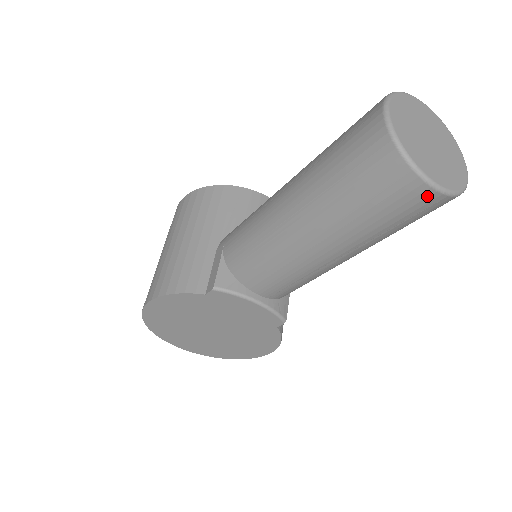
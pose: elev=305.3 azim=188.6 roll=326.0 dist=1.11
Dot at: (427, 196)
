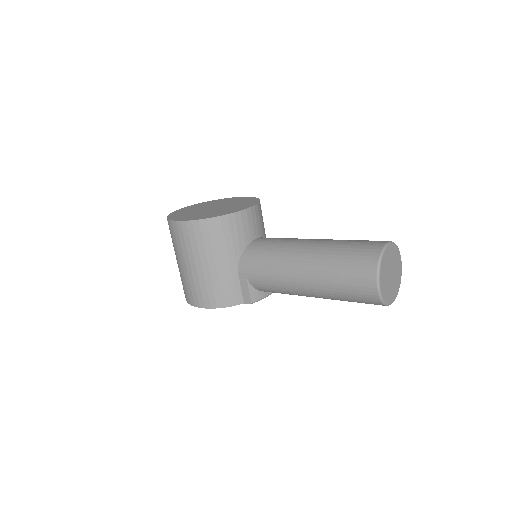
Dot at: occluded
